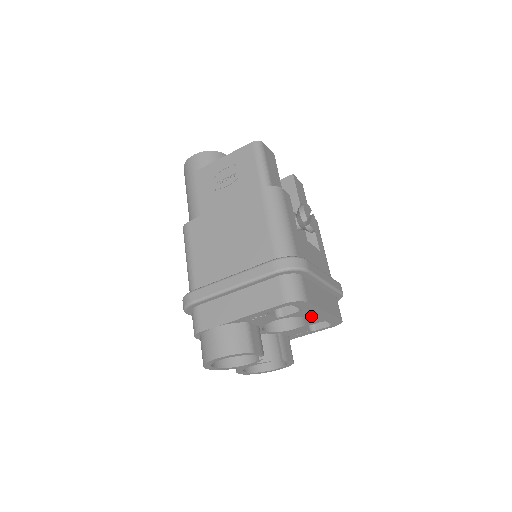
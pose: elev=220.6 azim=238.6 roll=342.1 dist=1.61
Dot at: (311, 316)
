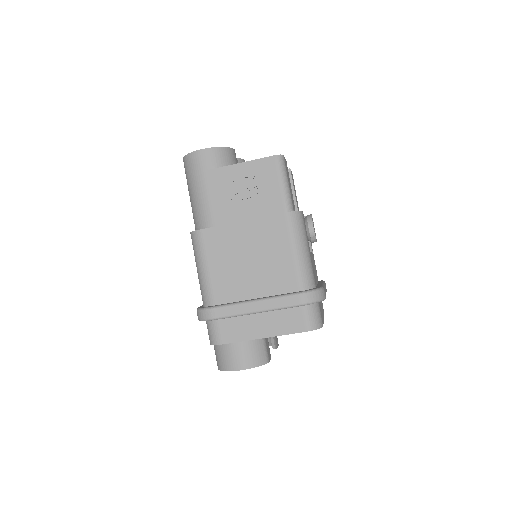
Dot at: occluded
